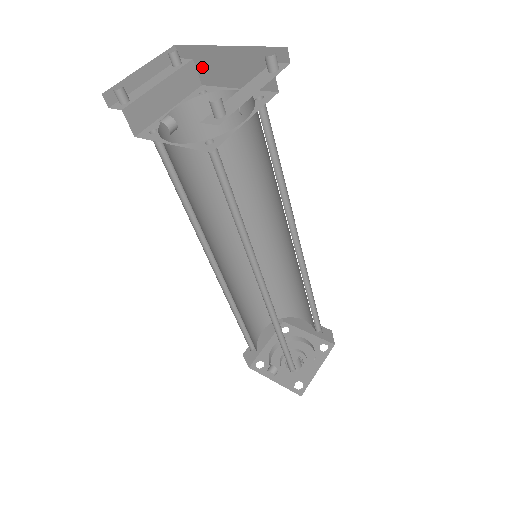
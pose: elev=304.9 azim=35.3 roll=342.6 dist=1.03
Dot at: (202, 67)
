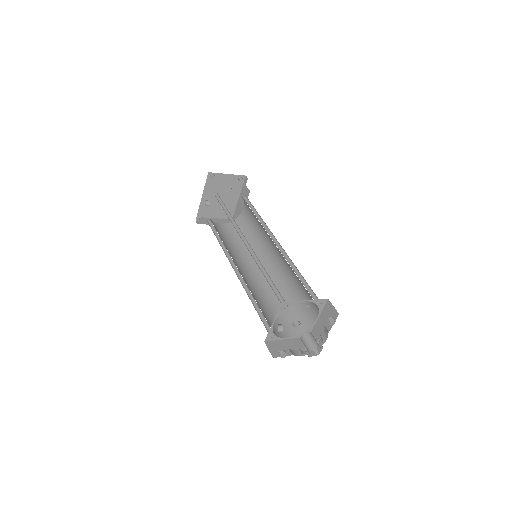
Dot at: occluded
